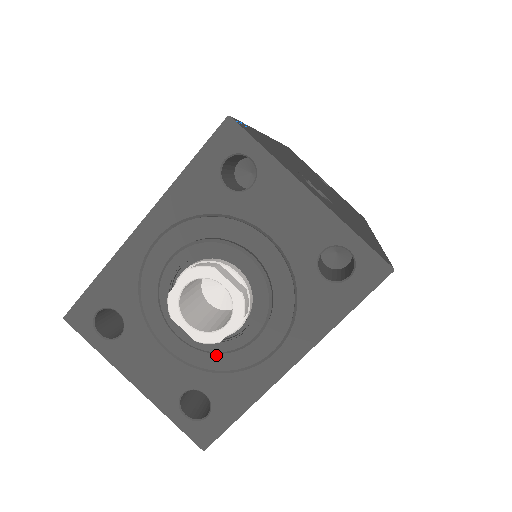
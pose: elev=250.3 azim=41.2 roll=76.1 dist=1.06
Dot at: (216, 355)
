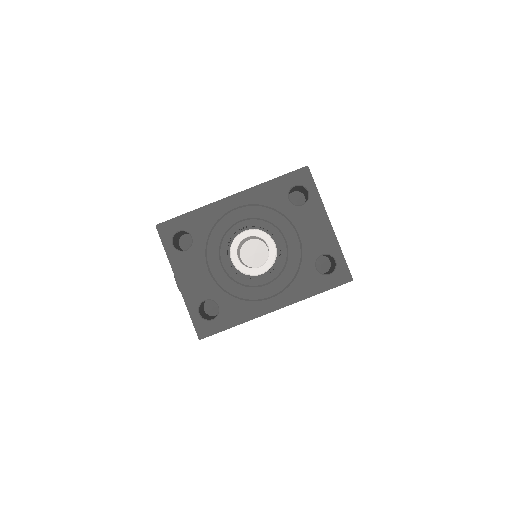
Dot at: (237, 286)
